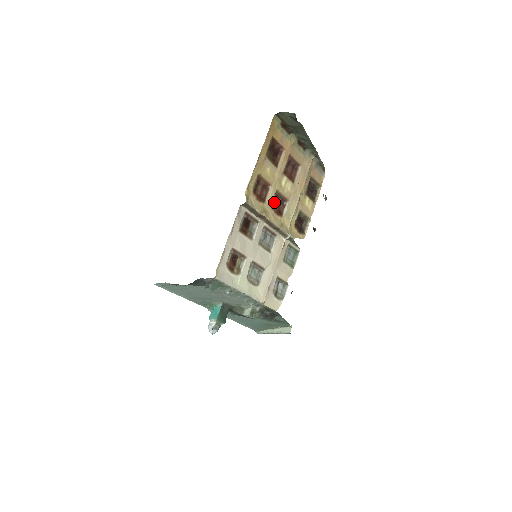
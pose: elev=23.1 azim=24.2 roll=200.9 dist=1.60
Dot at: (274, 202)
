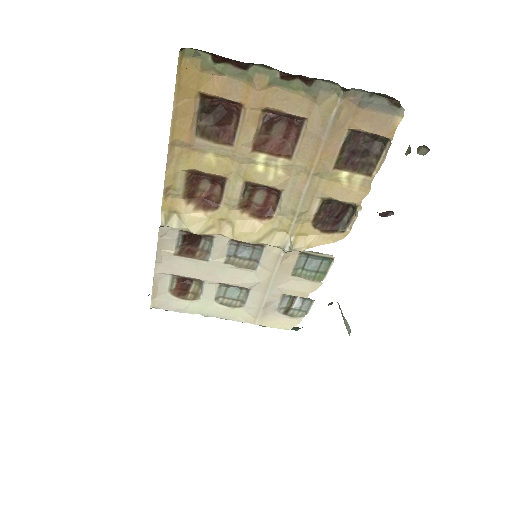
Dot at: (249, 198)
